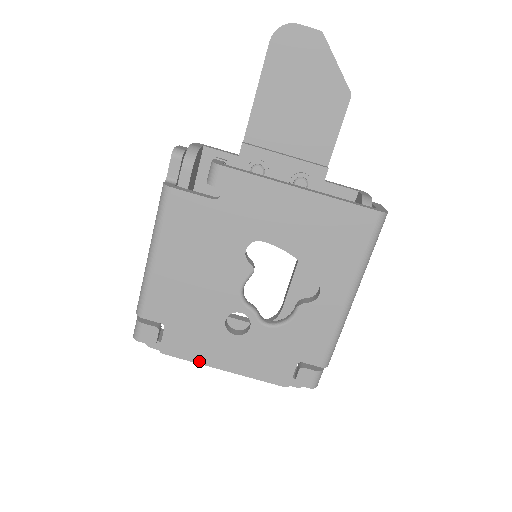
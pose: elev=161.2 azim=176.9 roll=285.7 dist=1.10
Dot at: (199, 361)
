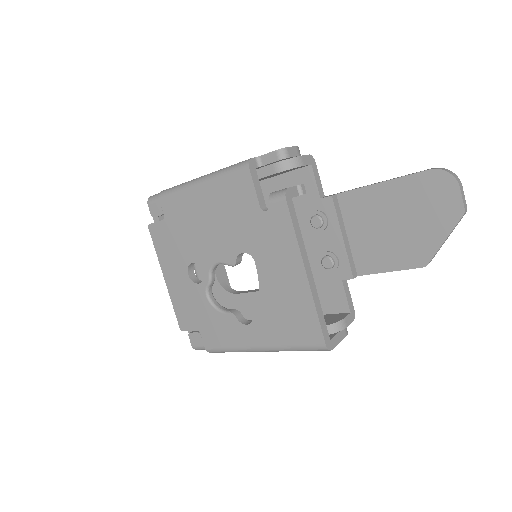
Dot at: (159, 257)
